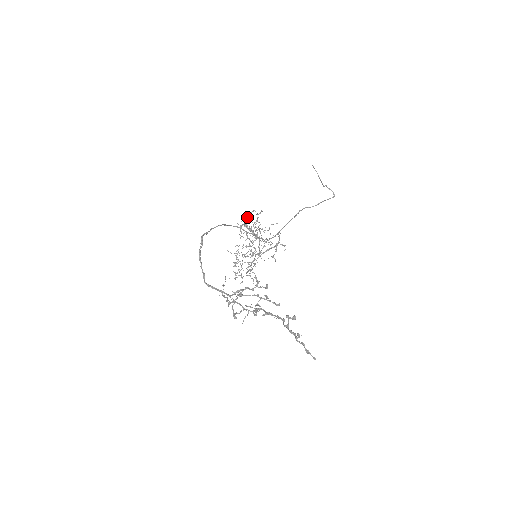
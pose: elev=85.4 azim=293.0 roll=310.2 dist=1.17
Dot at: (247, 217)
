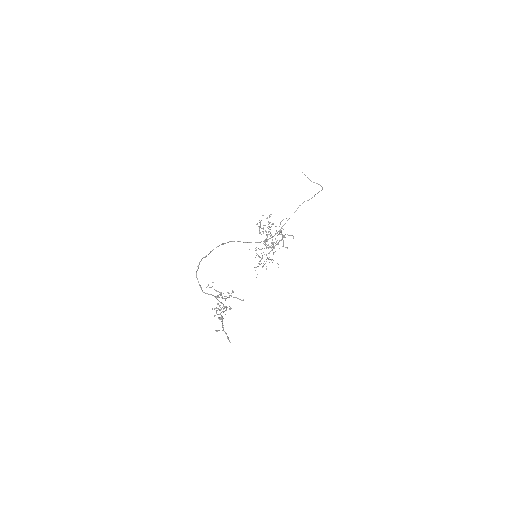
Dot at: occluded
